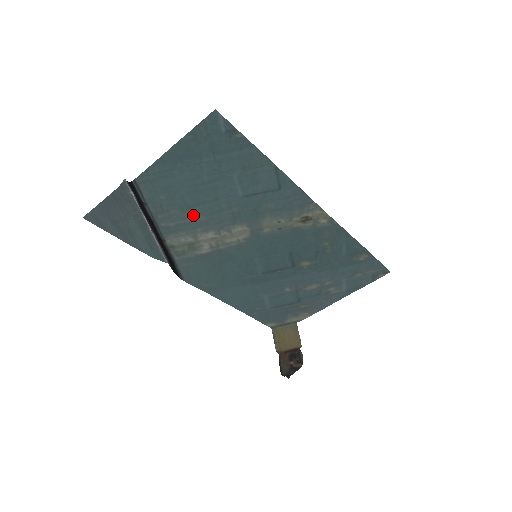
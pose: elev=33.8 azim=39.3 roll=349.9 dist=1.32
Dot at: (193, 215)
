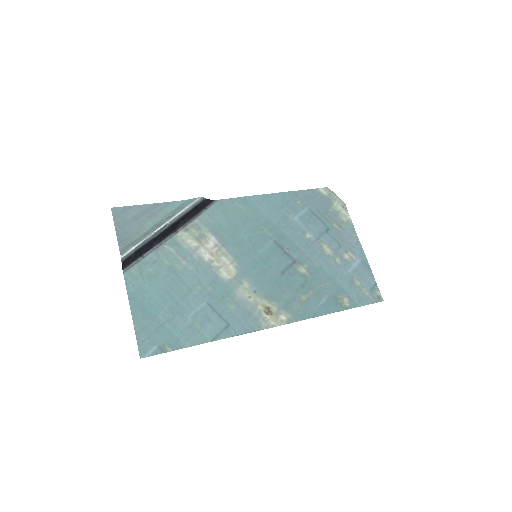
Dot at: (182, 267)
